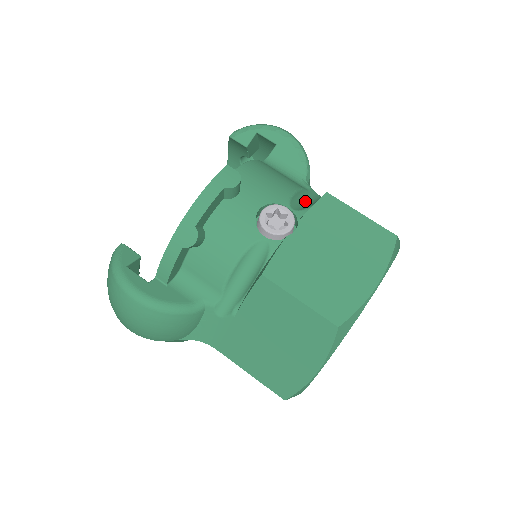
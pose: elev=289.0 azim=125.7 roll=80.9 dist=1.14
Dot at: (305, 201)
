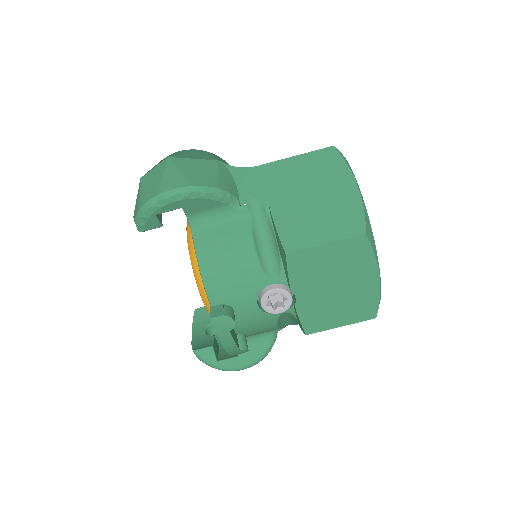
Dot at: (265, 243)
